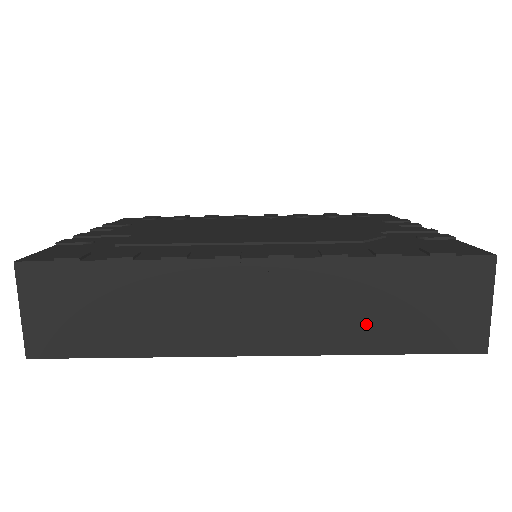
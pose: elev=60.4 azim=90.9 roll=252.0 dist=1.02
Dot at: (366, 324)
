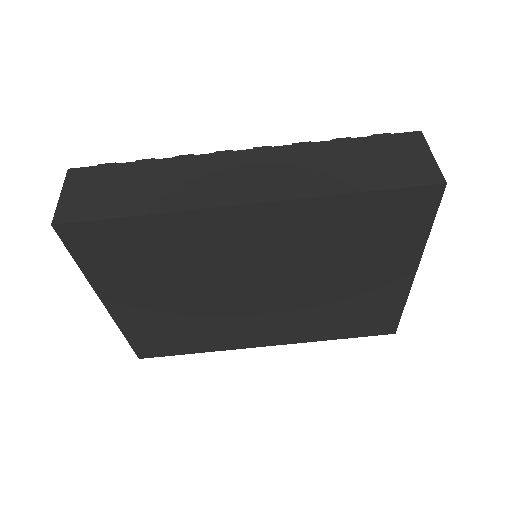
Dot at: (336, 176)
